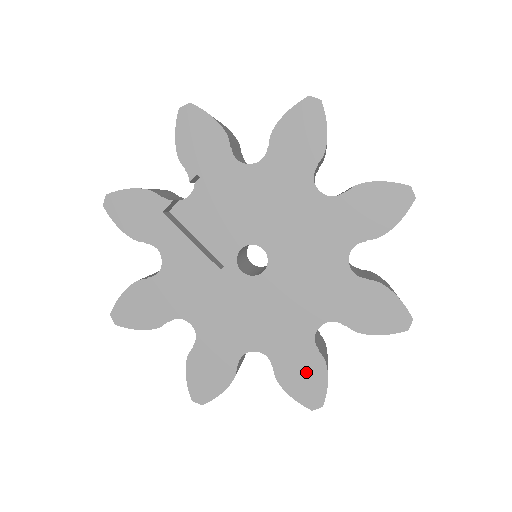
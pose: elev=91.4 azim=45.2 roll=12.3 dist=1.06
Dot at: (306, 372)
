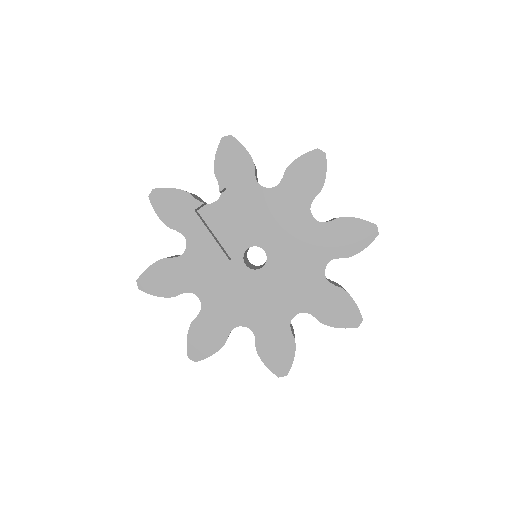
Dot at: (280, 348)
